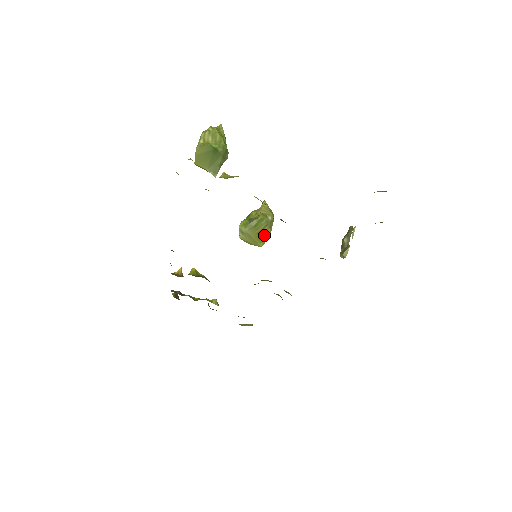
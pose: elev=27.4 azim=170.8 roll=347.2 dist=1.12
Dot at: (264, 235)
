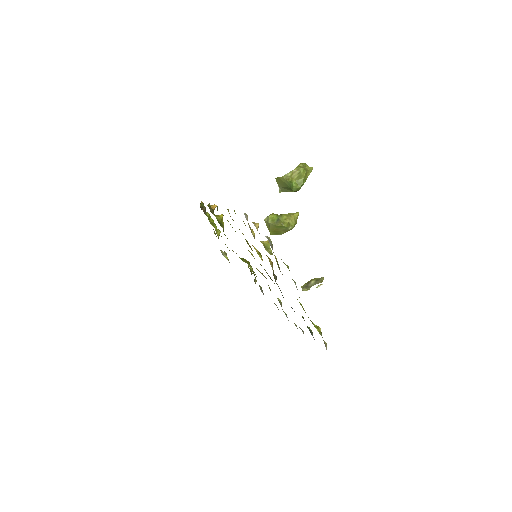
Dot at: (278, 232)
